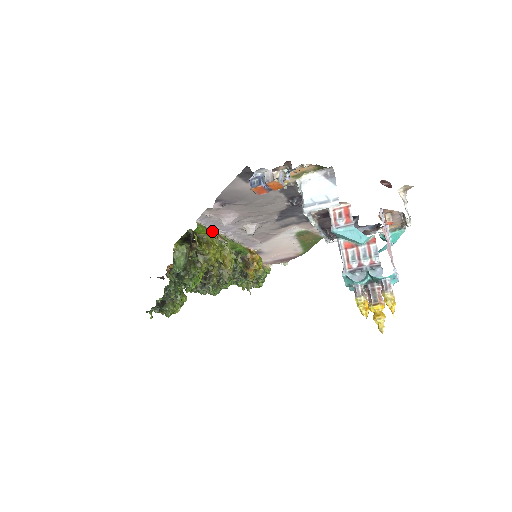
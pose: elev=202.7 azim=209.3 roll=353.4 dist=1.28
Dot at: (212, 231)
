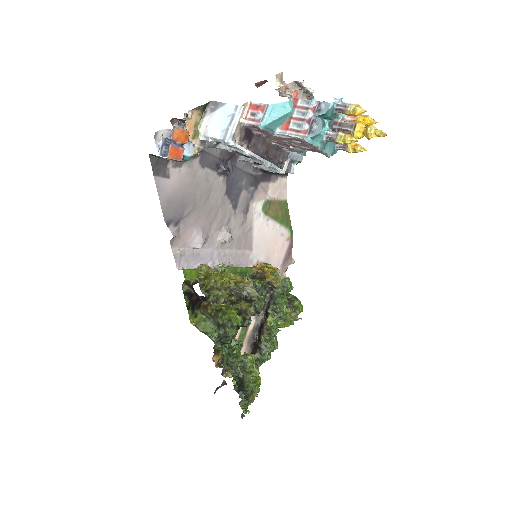
Dot at: (199, 267)
